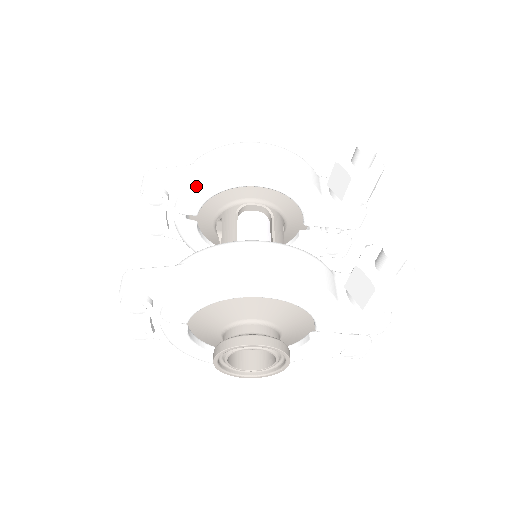
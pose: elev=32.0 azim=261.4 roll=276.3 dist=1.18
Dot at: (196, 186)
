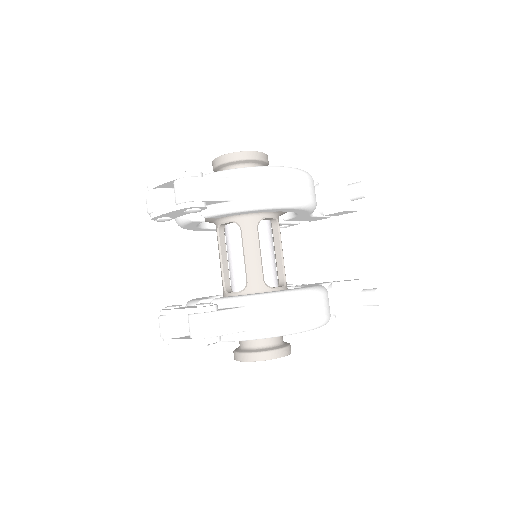
Dot at: (241, 209)
